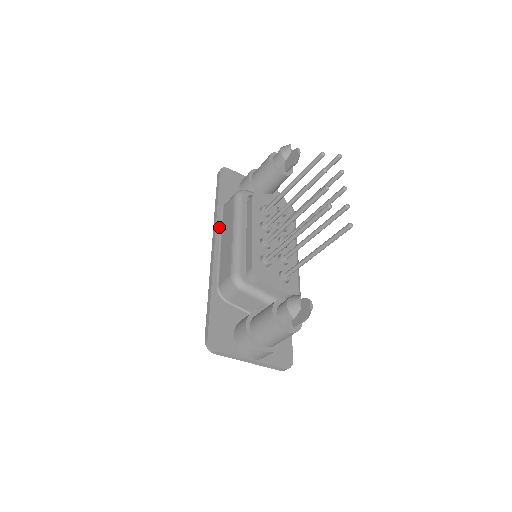
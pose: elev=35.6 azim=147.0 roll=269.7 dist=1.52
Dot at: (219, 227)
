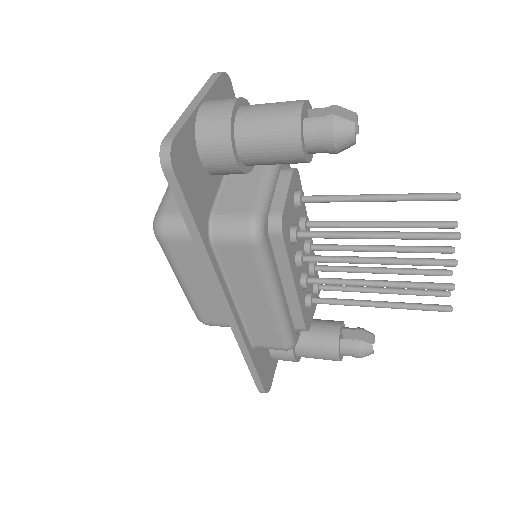
Dot at: (223, 280)
